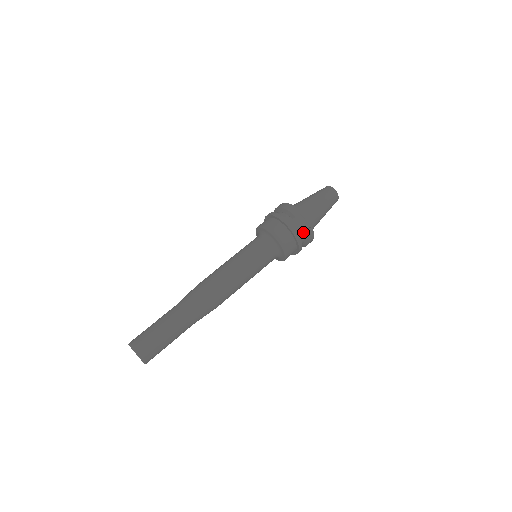
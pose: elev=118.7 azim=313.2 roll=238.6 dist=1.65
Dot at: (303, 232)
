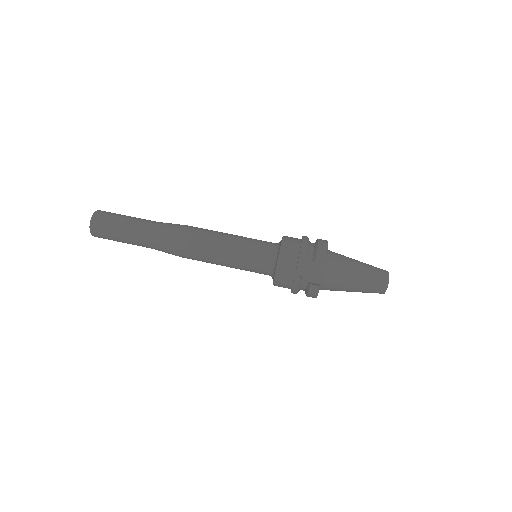
Dot at: (309, 282)
